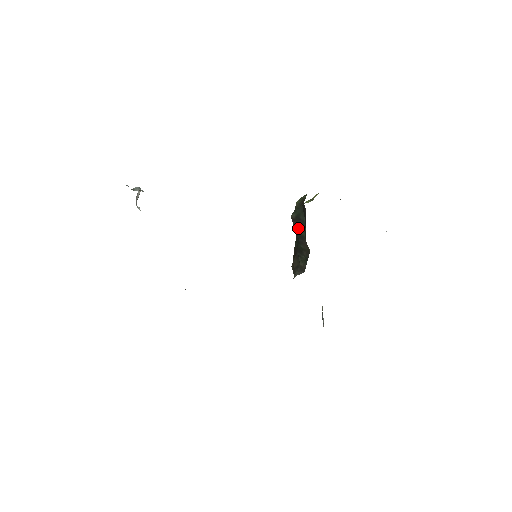
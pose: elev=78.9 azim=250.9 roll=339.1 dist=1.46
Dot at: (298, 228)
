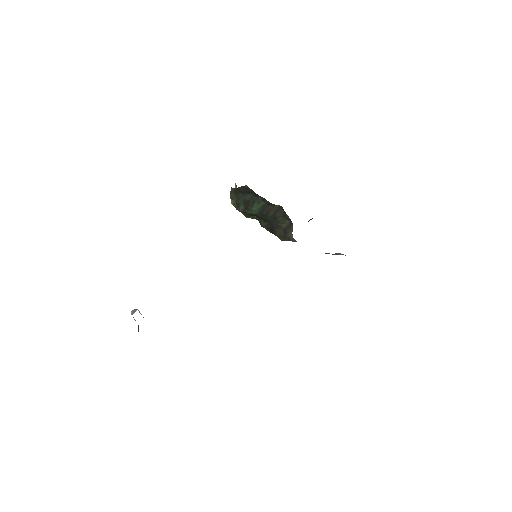
Dot at: (254, 207)
